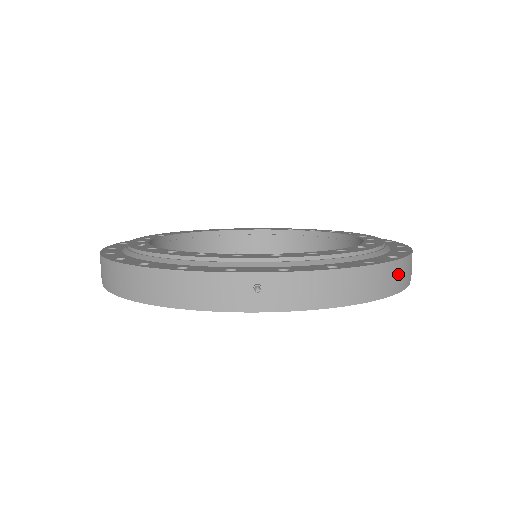
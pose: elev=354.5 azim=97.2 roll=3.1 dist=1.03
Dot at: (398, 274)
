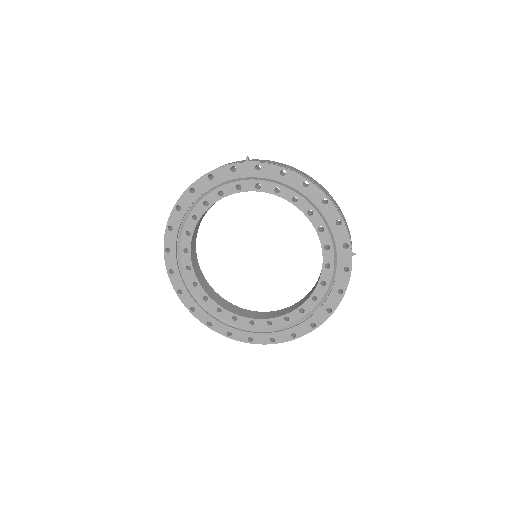
Dot at: (326, 191)
